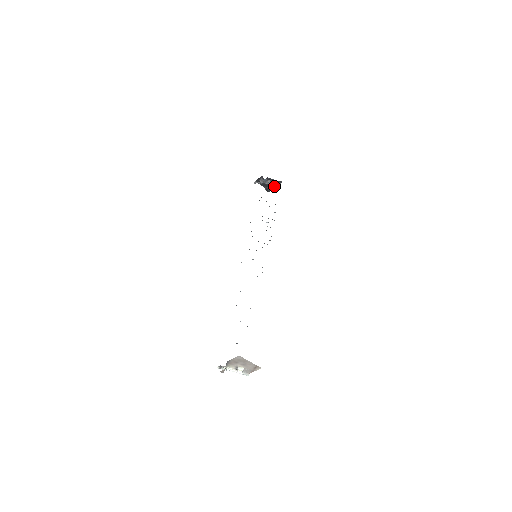
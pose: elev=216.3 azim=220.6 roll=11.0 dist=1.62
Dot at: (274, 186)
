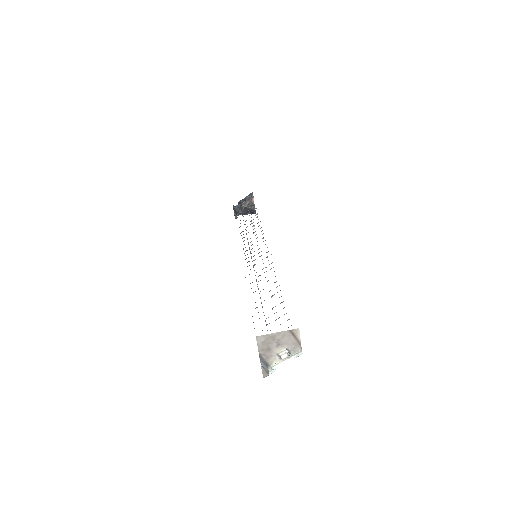
Dot at: (253, 204)
